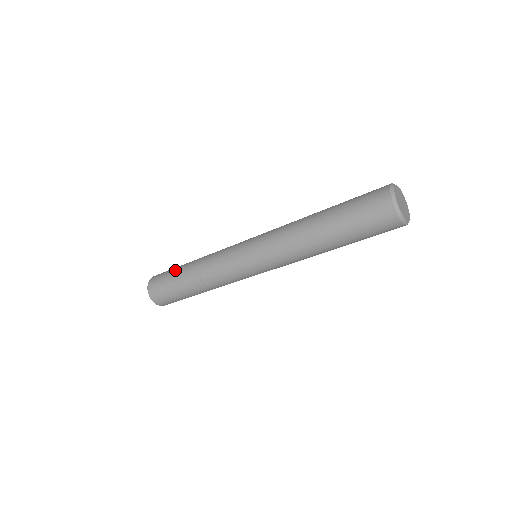
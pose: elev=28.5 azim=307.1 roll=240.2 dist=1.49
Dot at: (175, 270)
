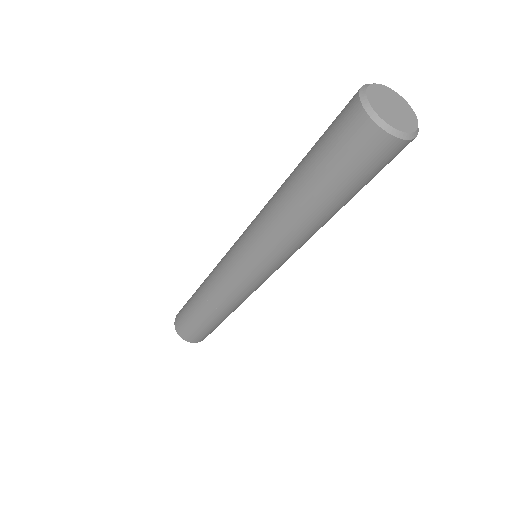
Dot at: (189, 309)
